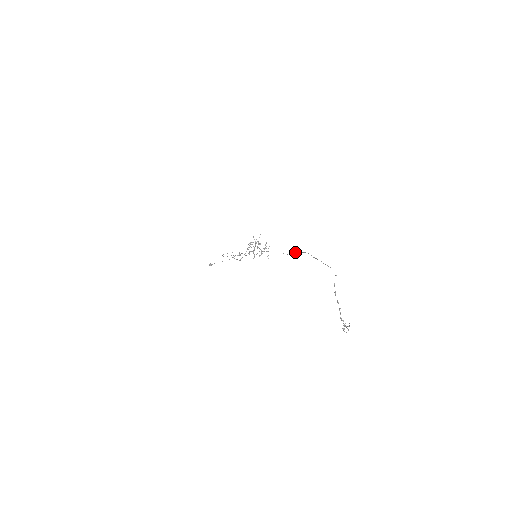
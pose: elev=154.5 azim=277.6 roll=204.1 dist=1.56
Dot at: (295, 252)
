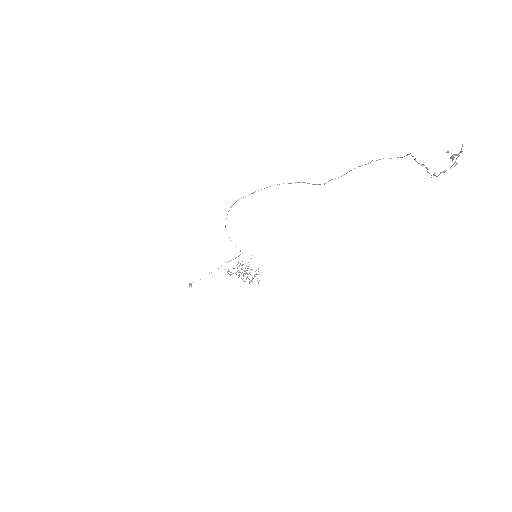
Dot at: (335, 178)
